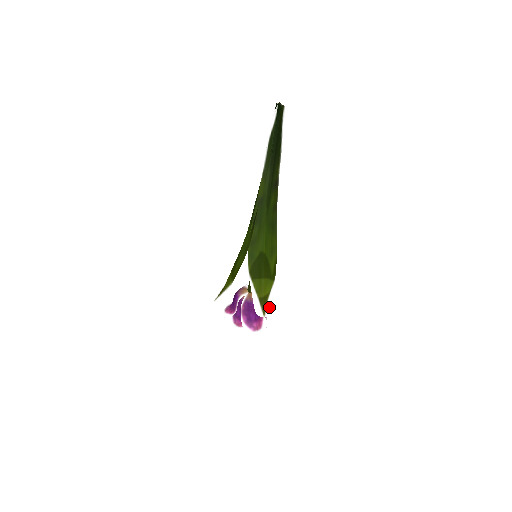
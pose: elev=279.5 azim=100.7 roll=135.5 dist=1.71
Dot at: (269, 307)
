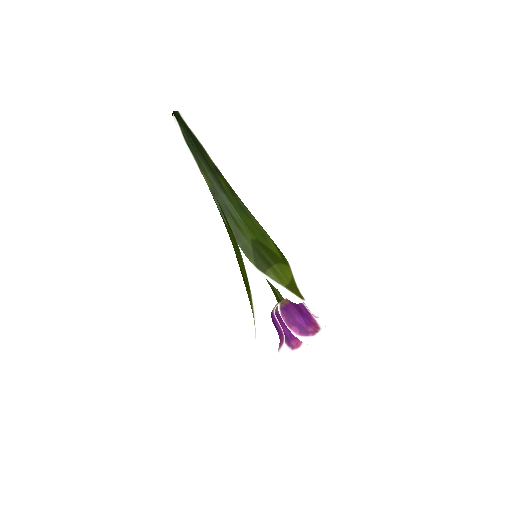
Dot at: (303, 291)
